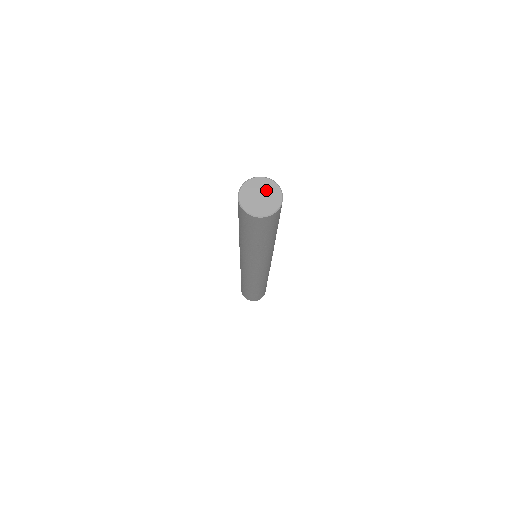
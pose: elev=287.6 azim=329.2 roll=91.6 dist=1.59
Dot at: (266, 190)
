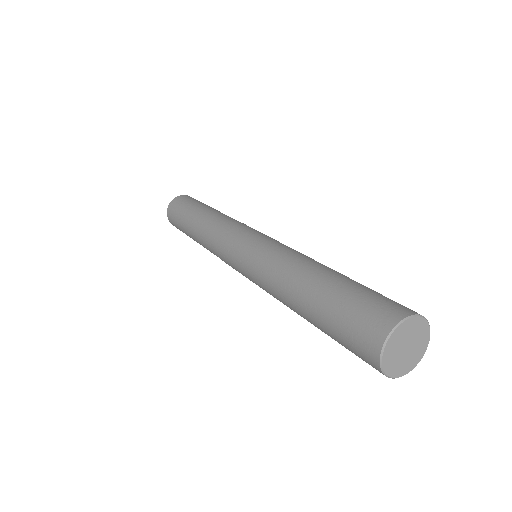
Dot at: (416, 346)
